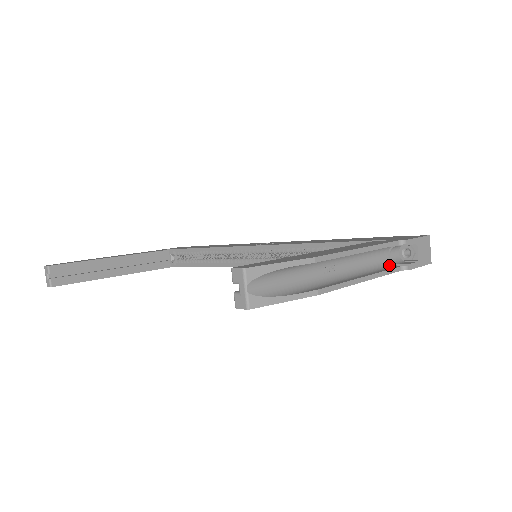
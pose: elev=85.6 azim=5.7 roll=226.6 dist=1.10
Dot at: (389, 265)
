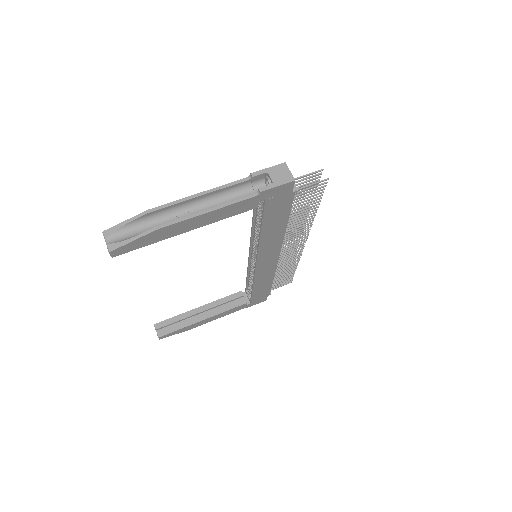
Dot at: occluded
